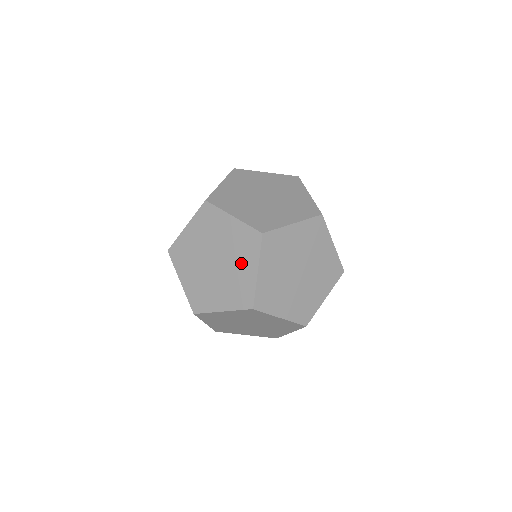
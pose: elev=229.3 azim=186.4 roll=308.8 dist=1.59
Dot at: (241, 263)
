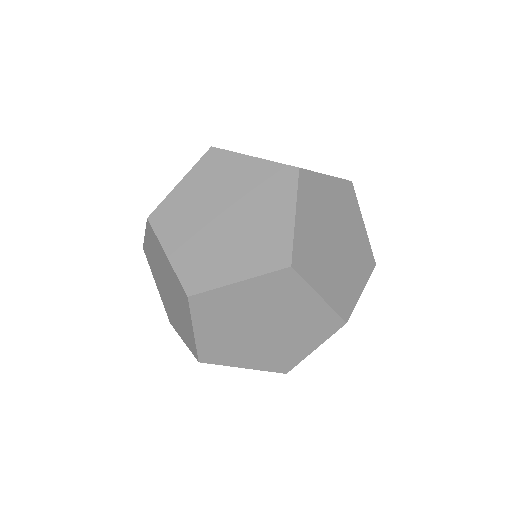
Dot at: (237, 177)
